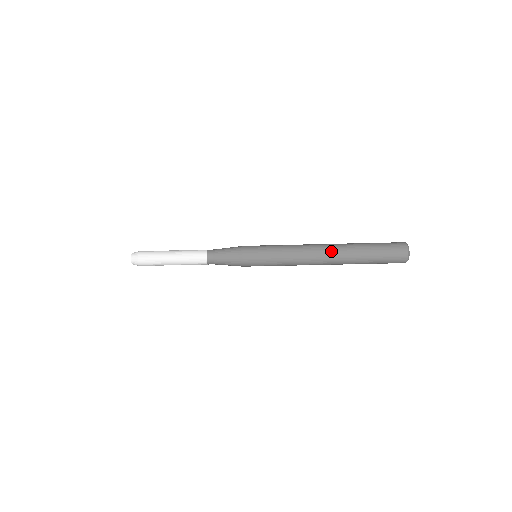
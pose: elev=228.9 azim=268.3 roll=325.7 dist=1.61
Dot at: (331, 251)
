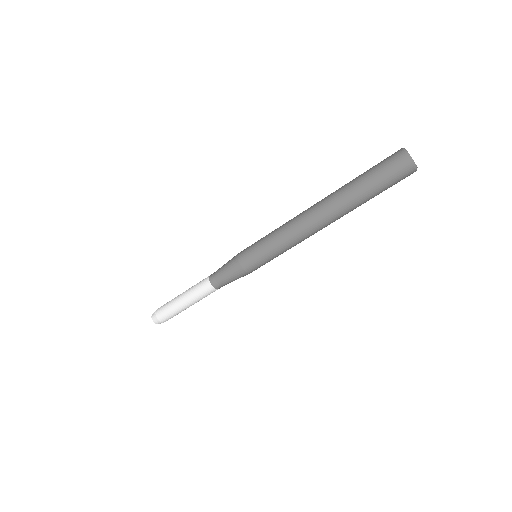
Dot at: (328, 218)
